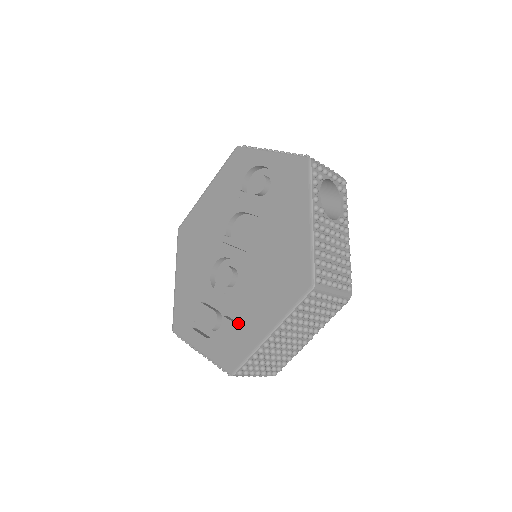
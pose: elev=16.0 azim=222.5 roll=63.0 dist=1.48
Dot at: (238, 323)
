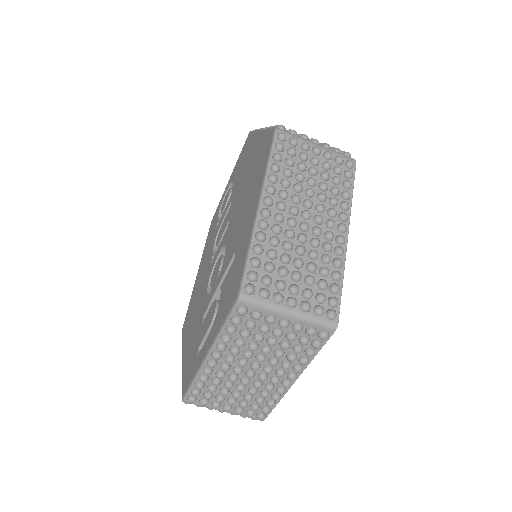
Dot at: occluded
